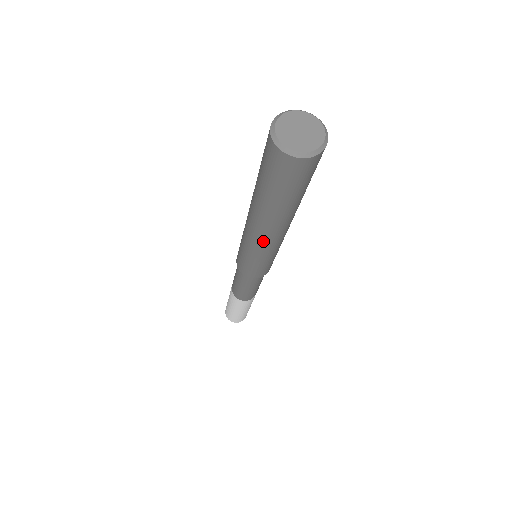
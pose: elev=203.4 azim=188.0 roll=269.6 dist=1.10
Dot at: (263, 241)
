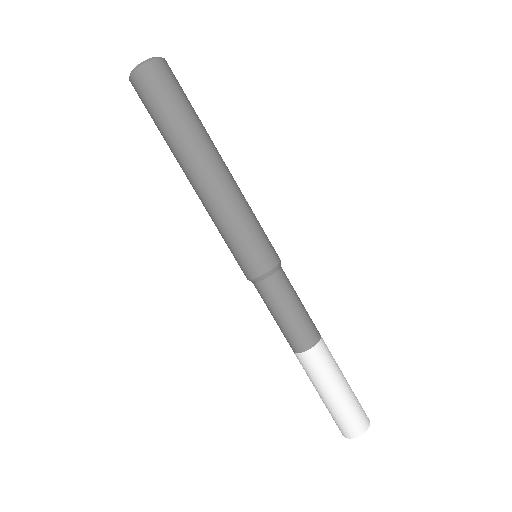
Dot at: (207, 194)
